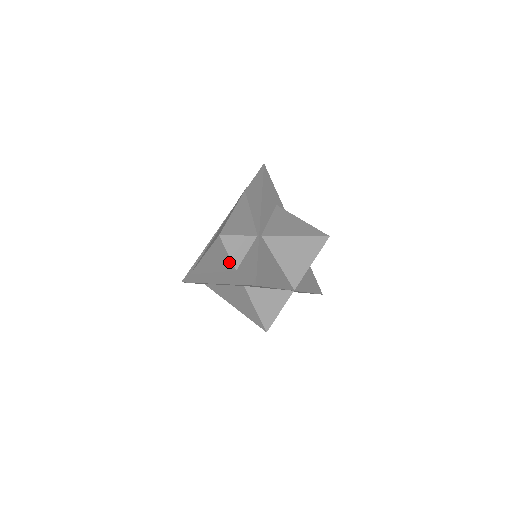
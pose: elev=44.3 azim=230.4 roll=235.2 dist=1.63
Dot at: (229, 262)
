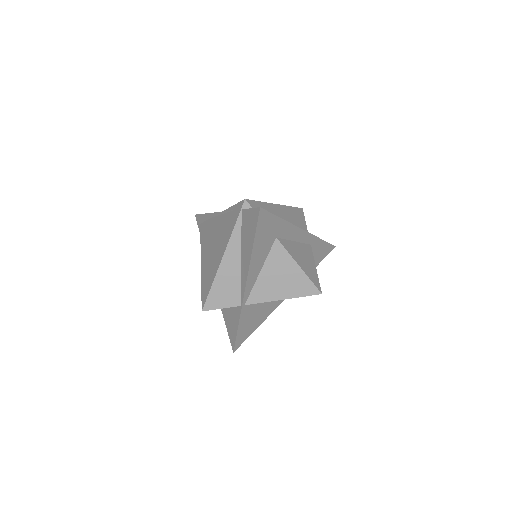
Dot at: occluded
